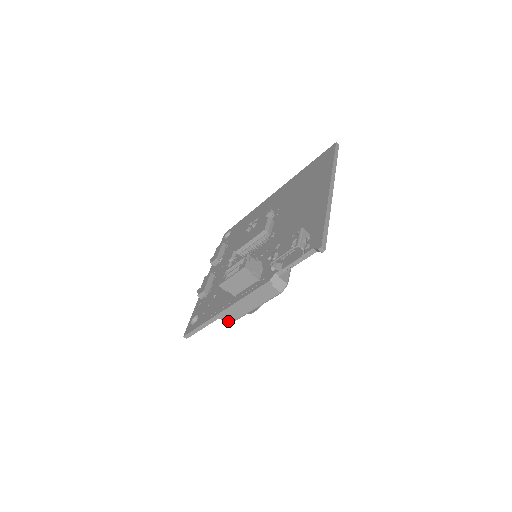
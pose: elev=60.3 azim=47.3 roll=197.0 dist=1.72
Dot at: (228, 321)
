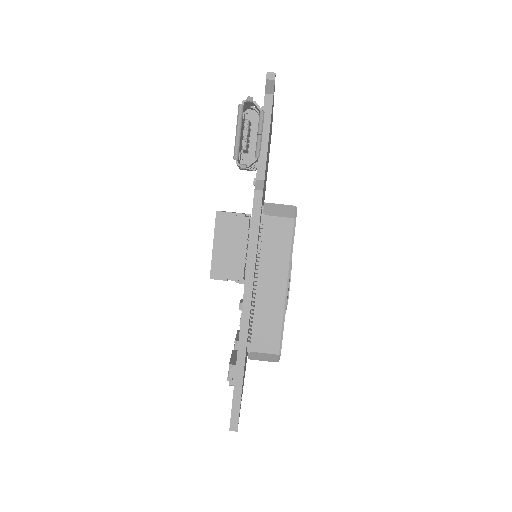
Dot at: (273, 347)
